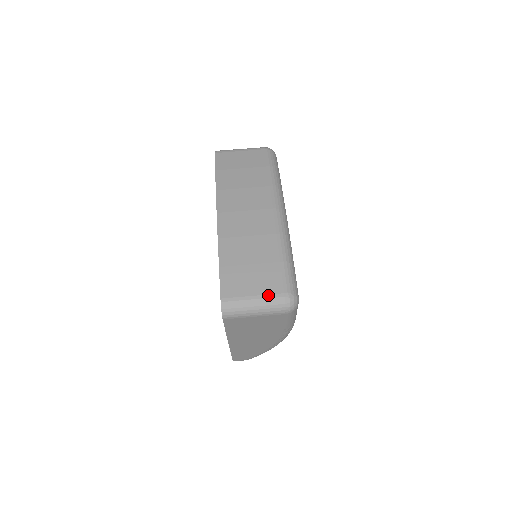
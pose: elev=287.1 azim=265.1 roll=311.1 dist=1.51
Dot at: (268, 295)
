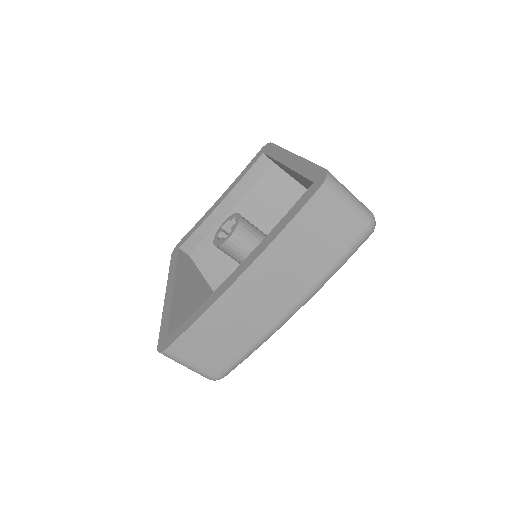
Dot at: (203, 371)
